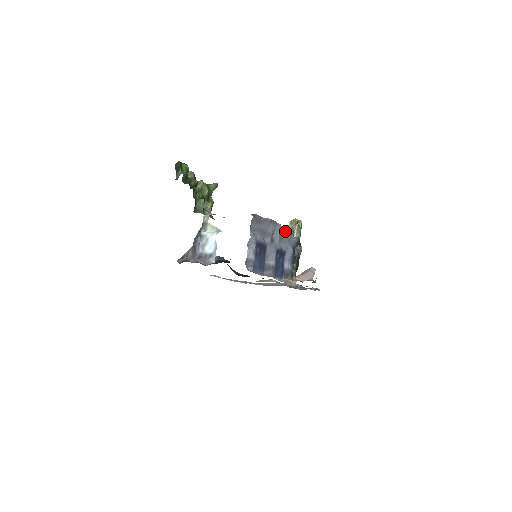
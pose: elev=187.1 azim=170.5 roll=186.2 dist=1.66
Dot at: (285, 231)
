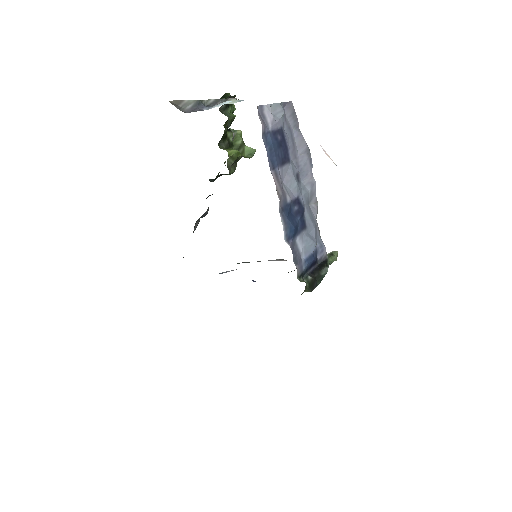
Dot at: (316, 208)
